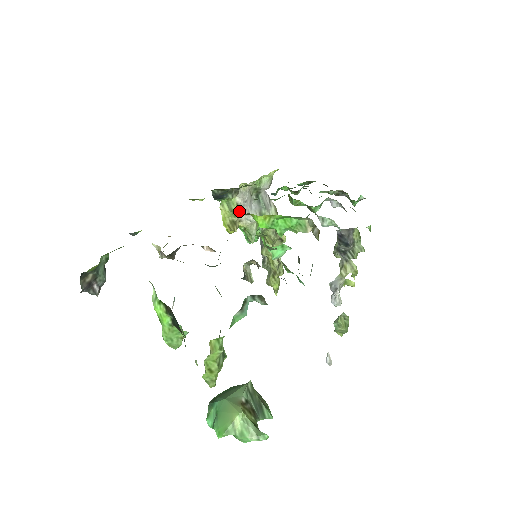
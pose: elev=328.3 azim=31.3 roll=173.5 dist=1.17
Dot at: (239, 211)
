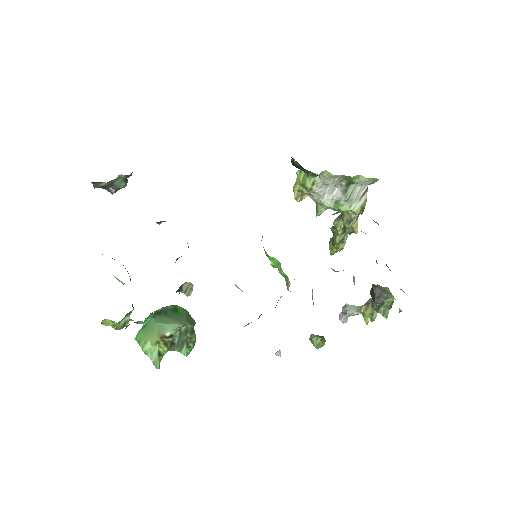
Dot at: (312, 188)
